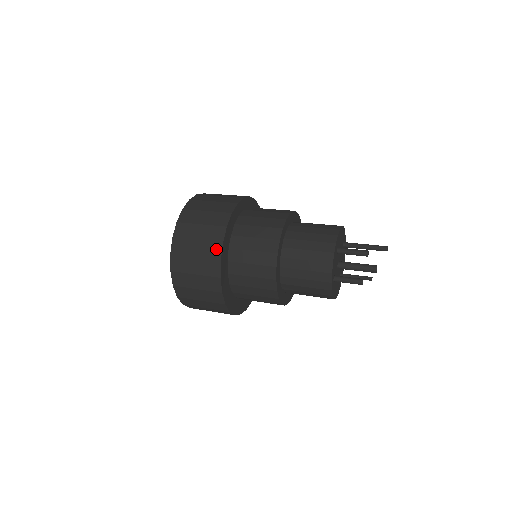
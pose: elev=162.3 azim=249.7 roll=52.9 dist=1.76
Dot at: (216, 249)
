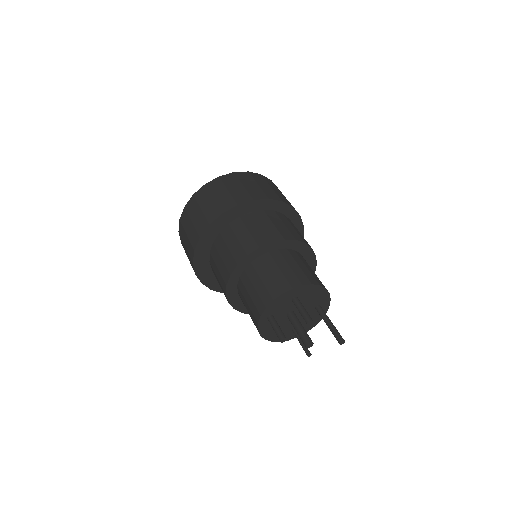
Dot at: (215, 214)
